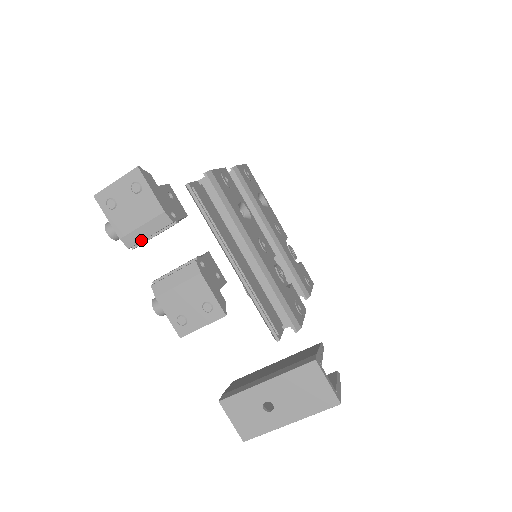
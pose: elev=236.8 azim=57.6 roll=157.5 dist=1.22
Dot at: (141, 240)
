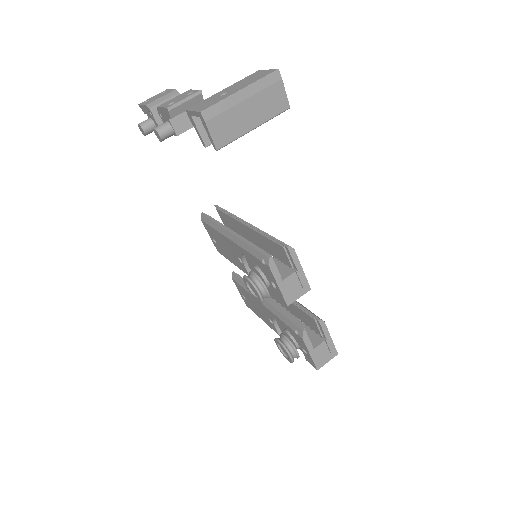
Dot at: (158, 103)
